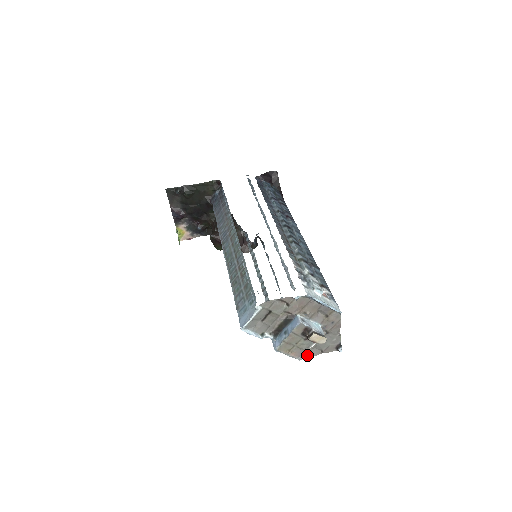
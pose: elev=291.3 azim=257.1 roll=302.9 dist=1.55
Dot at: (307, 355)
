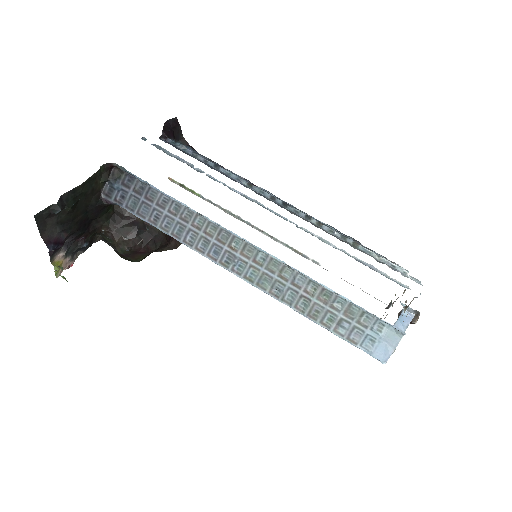
Dot at: occluded
